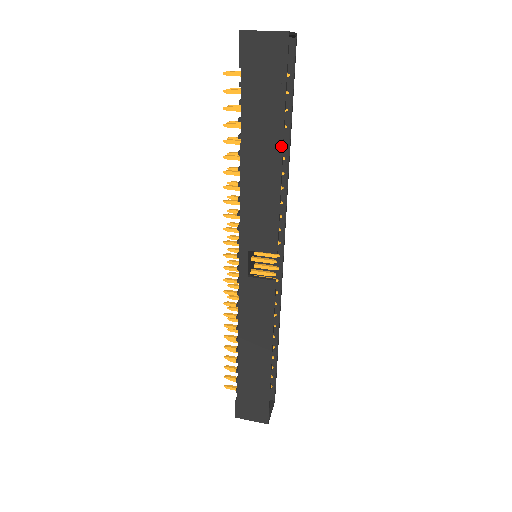
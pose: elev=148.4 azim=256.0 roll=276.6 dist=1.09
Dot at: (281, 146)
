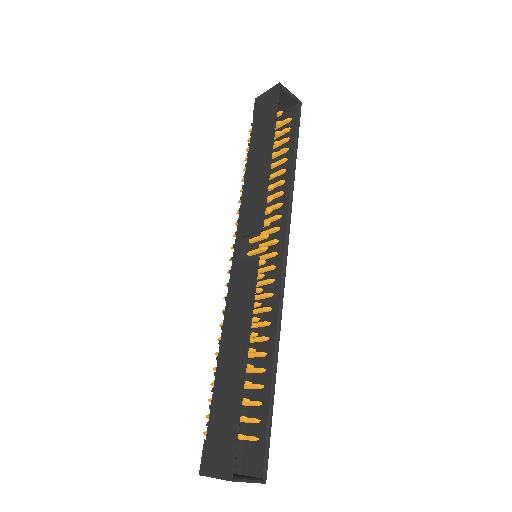
Dot at: (271, 145)
